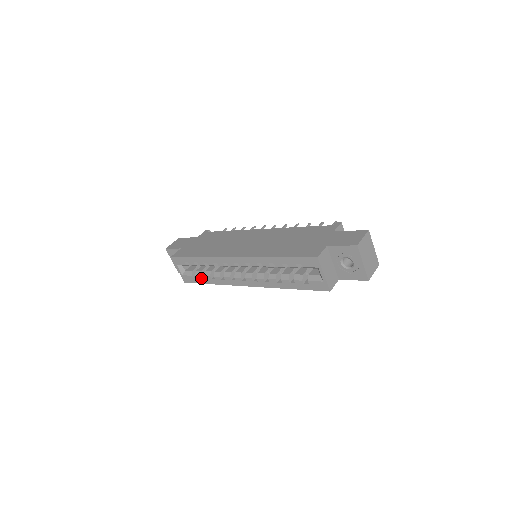
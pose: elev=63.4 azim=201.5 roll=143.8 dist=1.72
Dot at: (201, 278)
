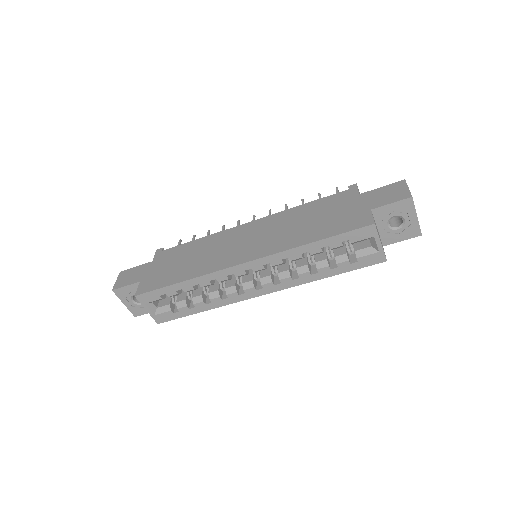
Dot at: (187, 309)
